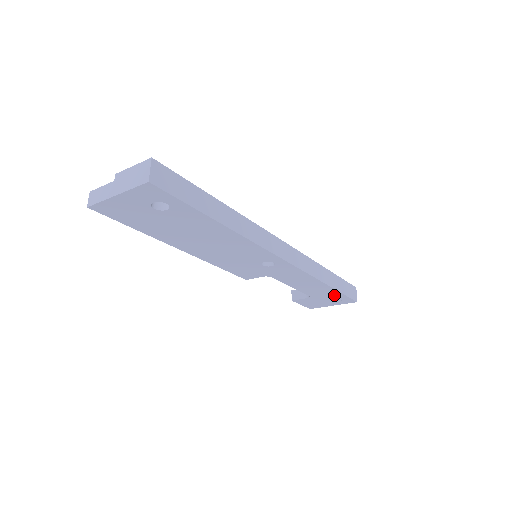
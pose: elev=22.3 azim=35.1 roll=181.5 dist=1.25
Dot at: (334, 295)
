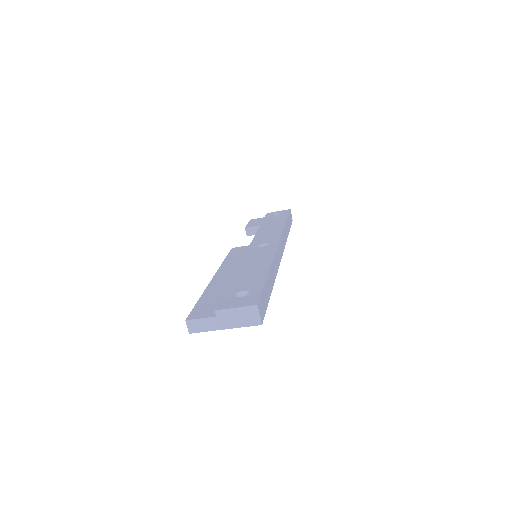
Dot at: occluded
